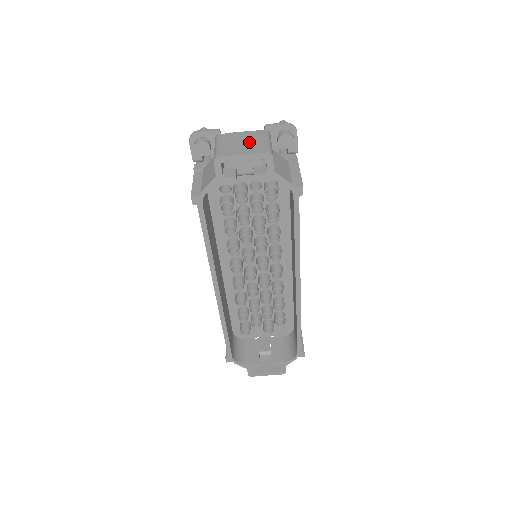
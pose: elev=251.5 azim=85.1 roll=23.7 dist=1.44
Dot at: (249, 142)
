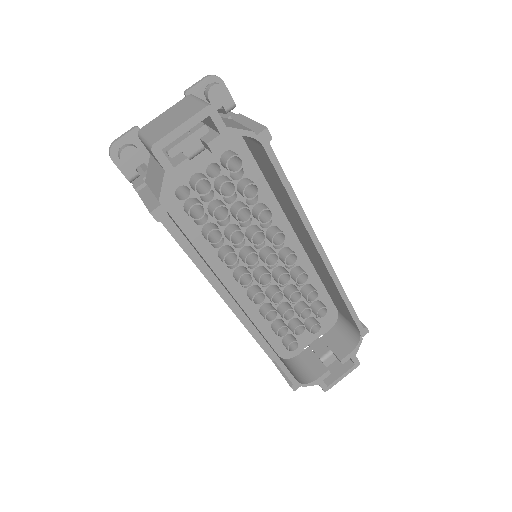
Dot at: (179, 113)
